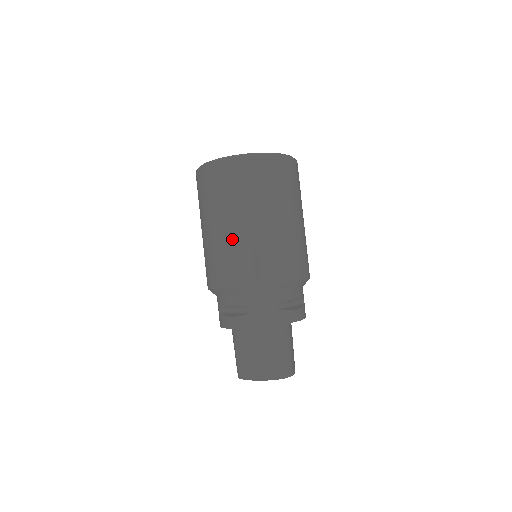
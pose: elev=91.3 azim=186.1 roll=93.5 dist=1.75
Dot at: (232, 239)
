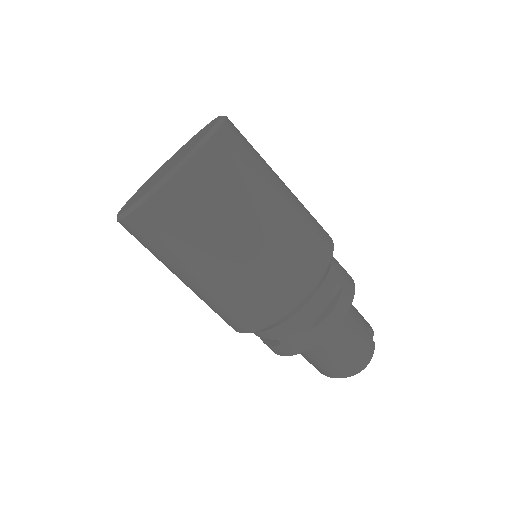
Dot at: (205, 293)
